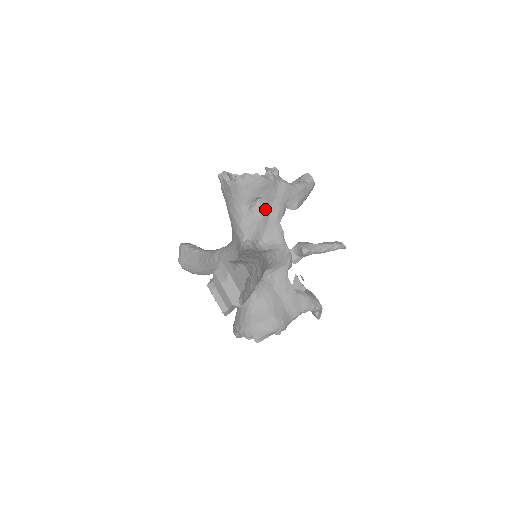
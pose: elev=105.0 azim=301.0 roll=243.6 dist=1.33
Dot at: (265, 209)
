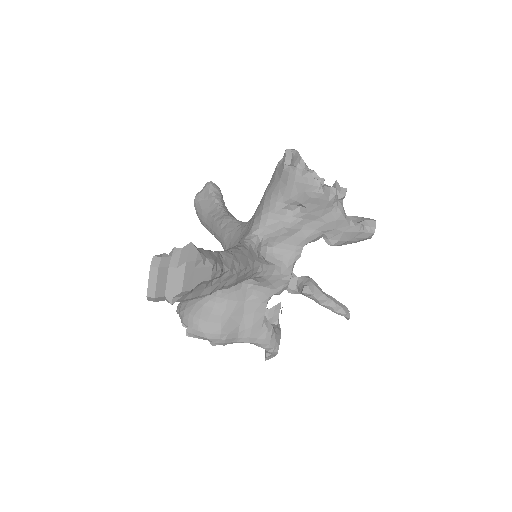
Dot at: (300, 221)
